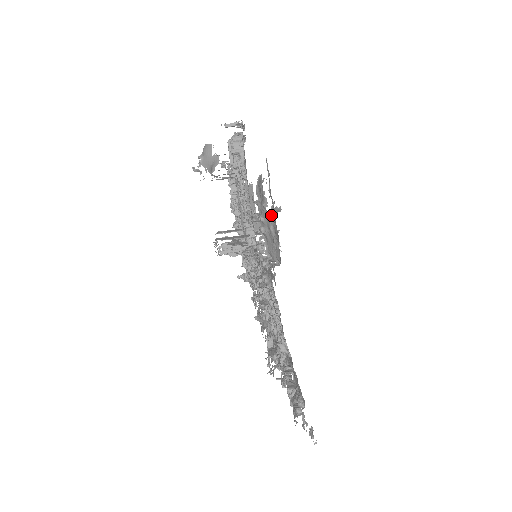
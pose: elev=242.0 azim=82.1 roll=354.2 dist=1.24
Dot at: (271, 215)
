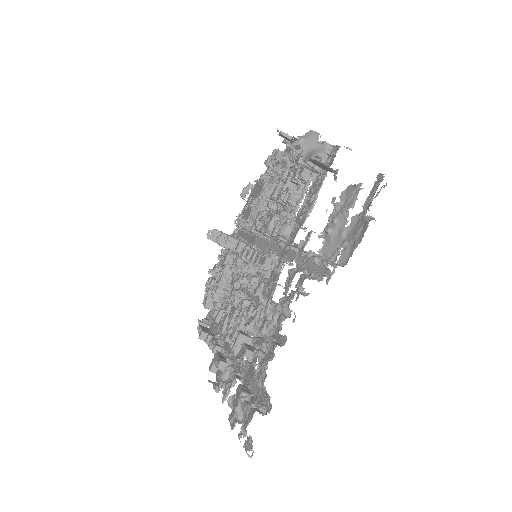
Dot at: (352, 221)
